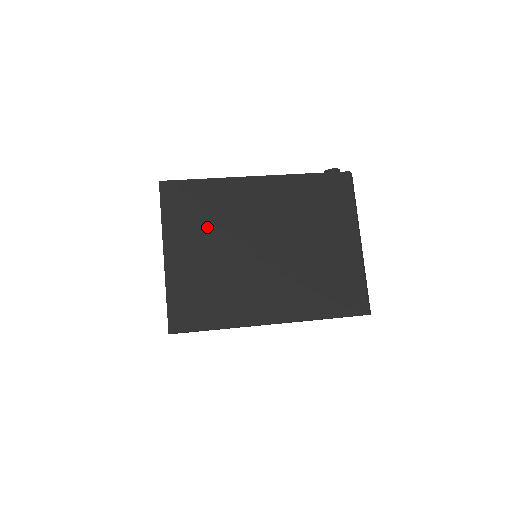
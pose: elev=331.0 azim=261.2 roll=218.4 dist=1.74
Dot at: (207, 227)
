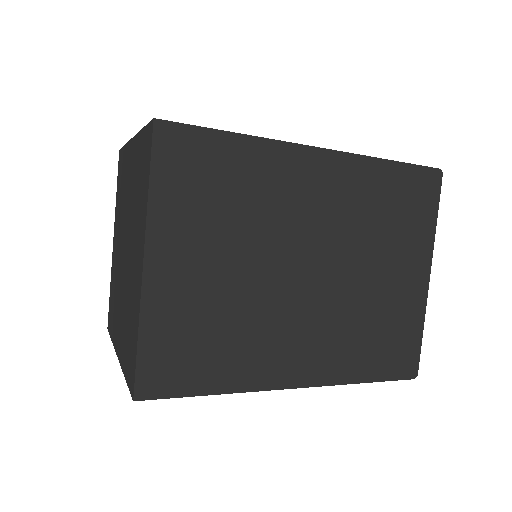
Dot at: occluded
